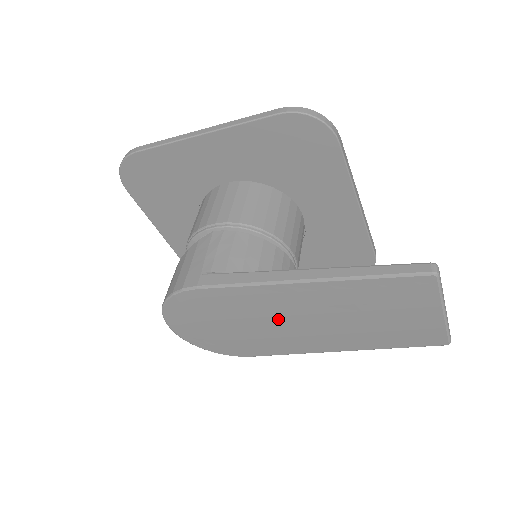
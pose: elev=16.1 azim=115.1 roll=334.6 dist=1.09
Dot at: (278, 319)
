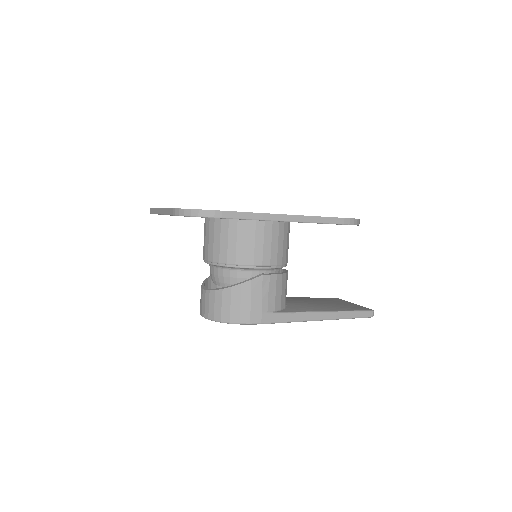
Dot at: occluded
